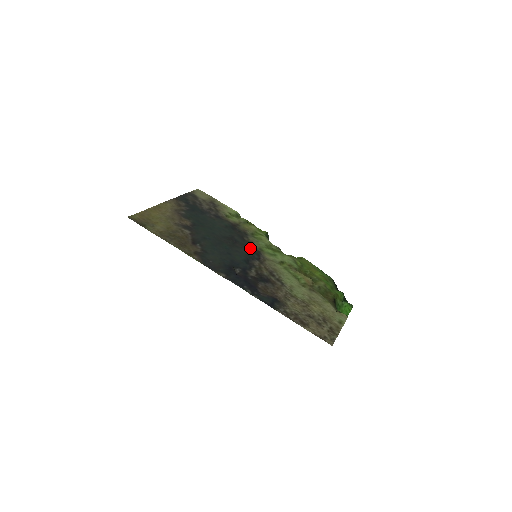
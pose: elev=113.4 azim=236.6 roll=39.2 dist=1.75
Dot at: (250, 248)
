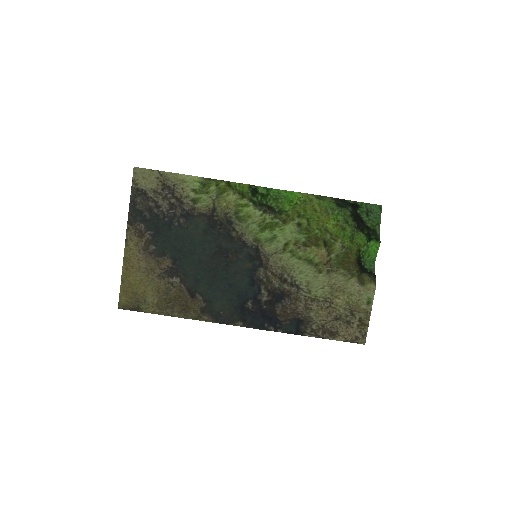
Dot at: (246, 255)
